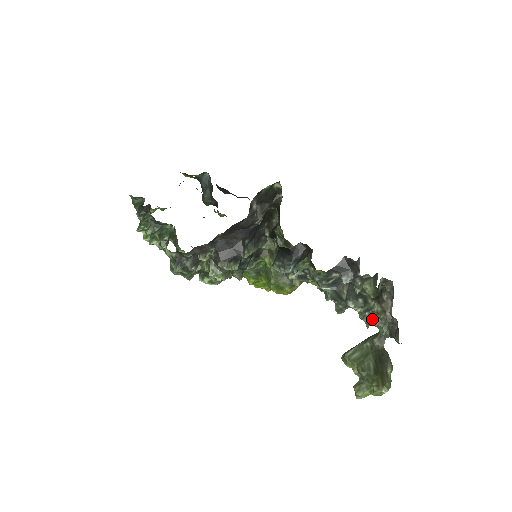
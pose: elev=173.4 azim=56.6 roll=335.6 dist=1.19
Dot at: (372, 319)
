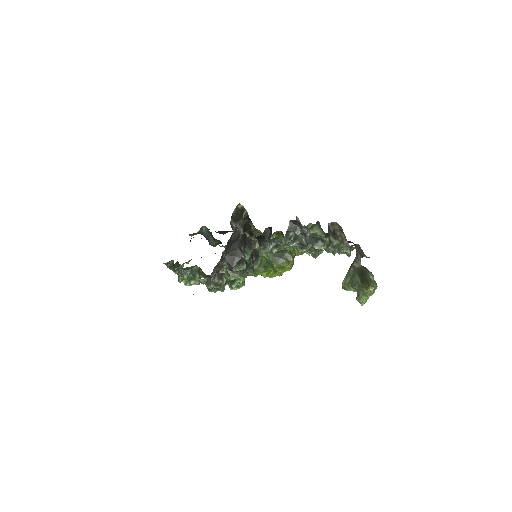
Dot at: (338, 251)
